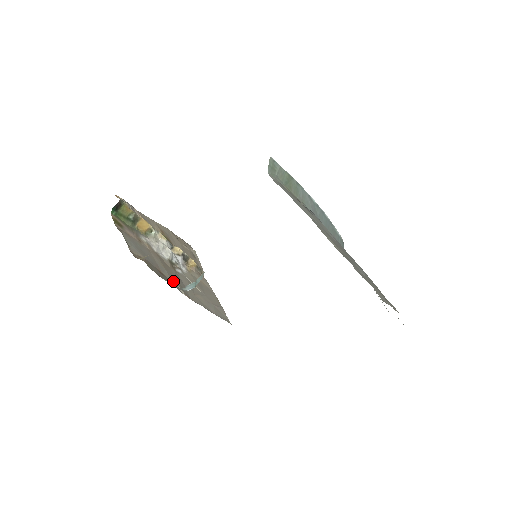
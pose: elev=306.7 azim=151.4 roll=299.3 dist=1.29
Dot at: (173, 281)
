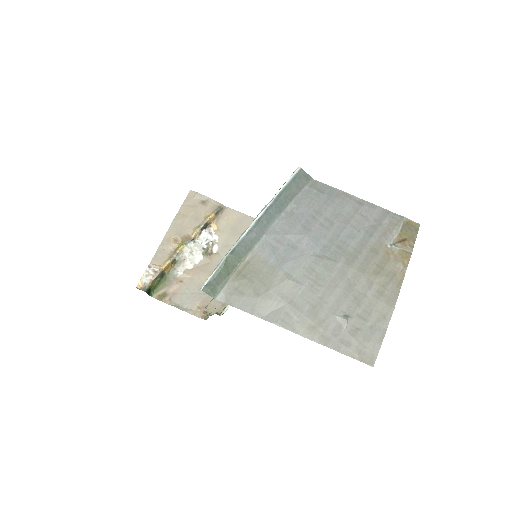
Dot at: occluded
